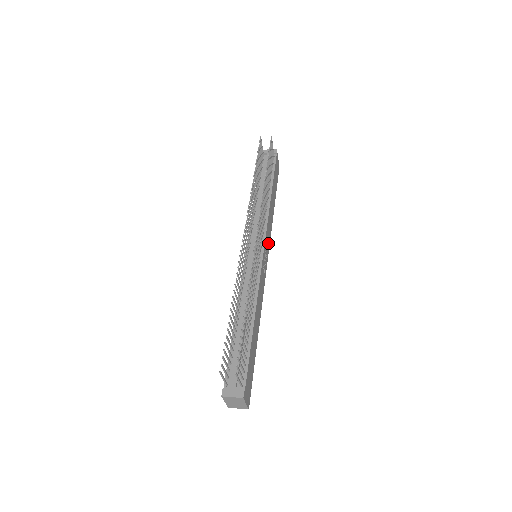
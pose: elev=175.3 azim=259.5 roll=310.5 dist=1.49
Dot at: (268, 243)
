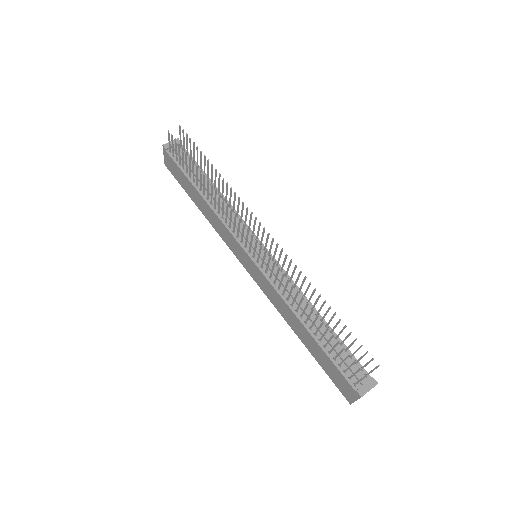
Dot at: occluded
